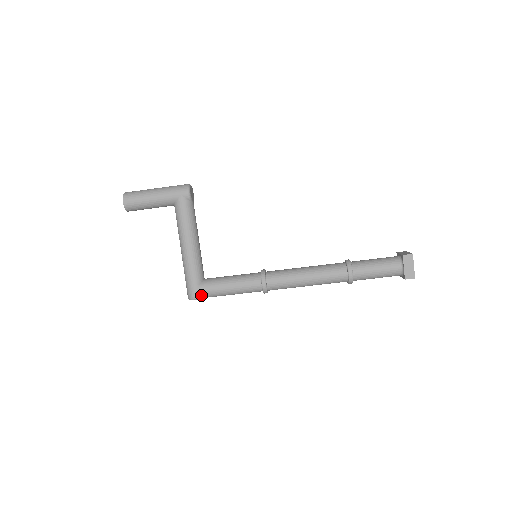
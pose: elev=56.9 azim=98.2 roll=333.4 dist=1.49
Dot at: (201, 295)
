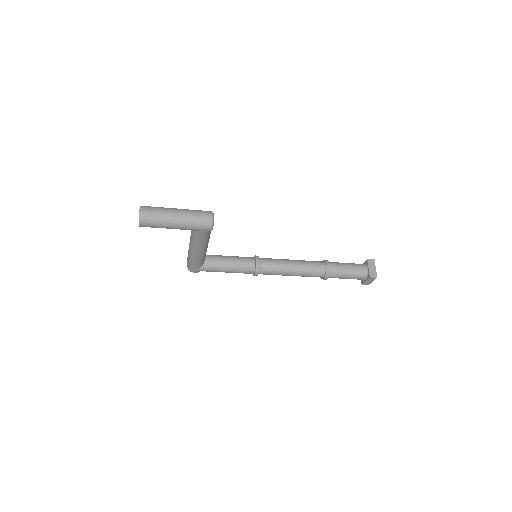
Dot at: occluded
